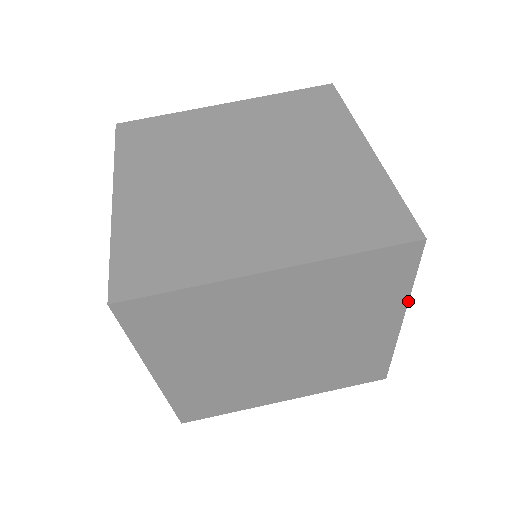
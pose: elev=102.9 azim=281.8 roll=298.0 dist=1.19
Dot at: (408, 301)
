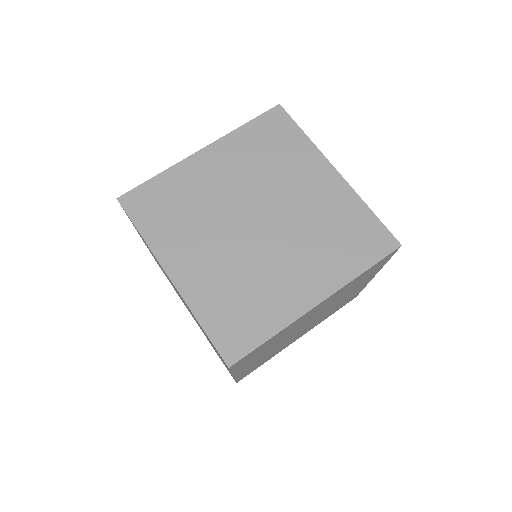
Dot at: occluded
